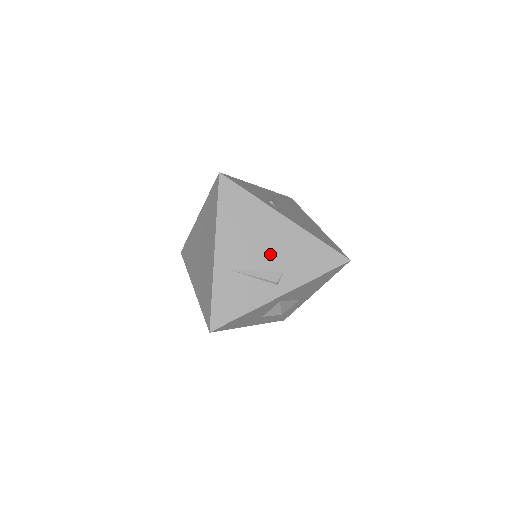
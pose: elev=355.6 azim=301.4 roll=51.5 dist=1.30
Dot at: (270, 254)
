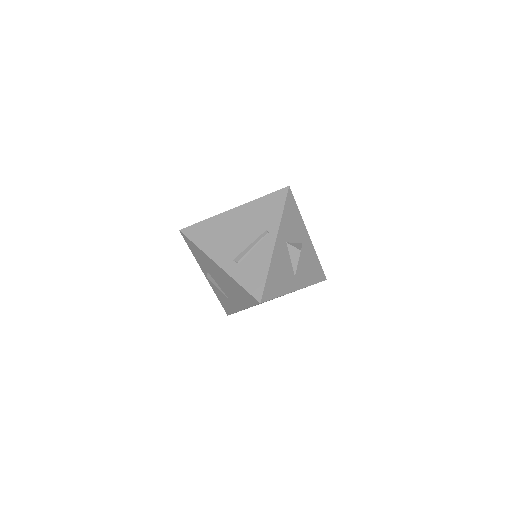
Dot at: occluded
